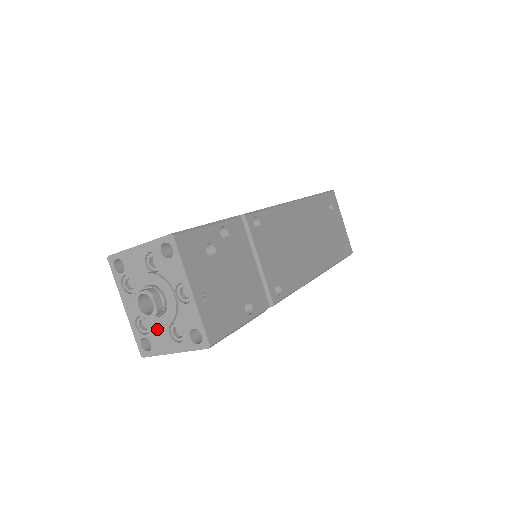
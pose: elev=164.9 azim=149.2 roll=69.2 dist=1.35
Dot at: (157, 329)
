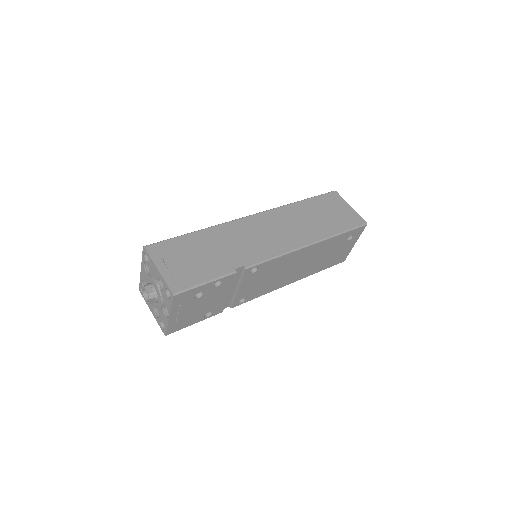
Dot at: occluded
